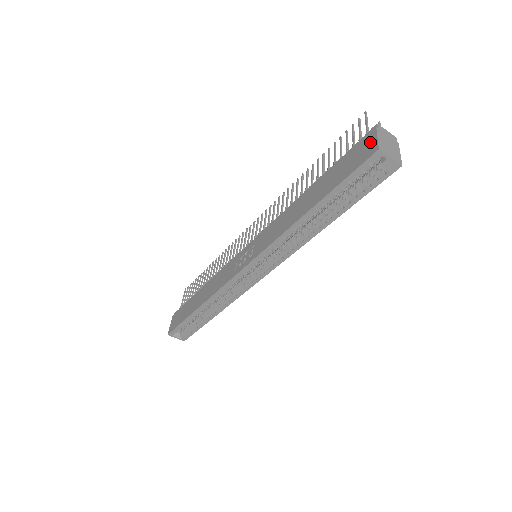
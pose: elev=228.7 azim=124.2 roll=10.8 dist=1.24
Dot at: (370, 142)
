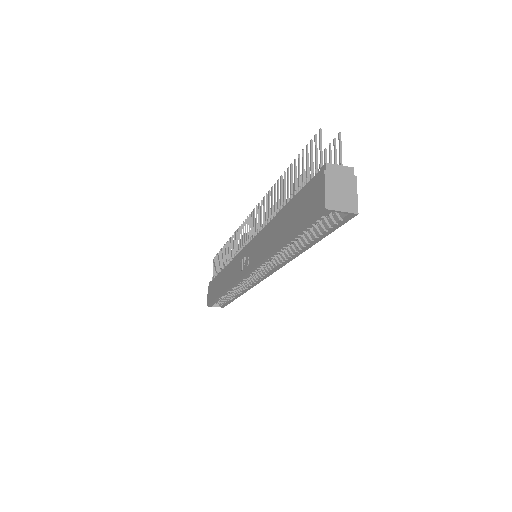
Dot at: (319, 191)
